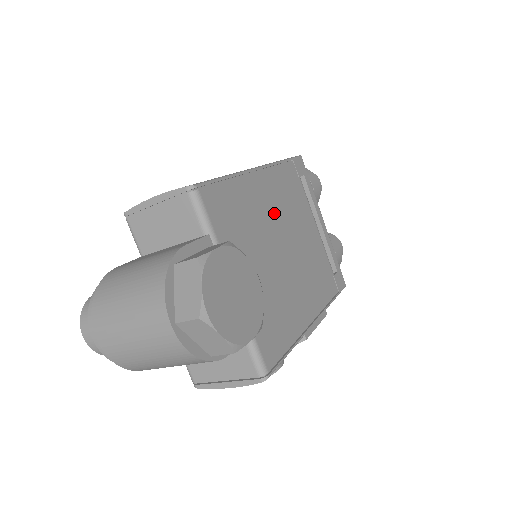
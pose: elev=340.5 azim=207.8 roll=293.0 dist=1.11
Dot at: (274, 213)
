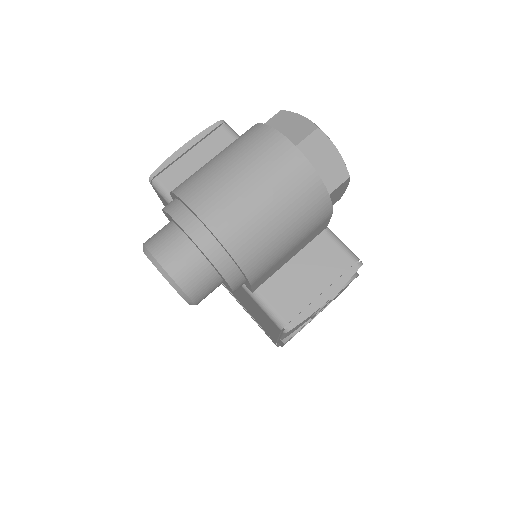
Dot at: occluded
